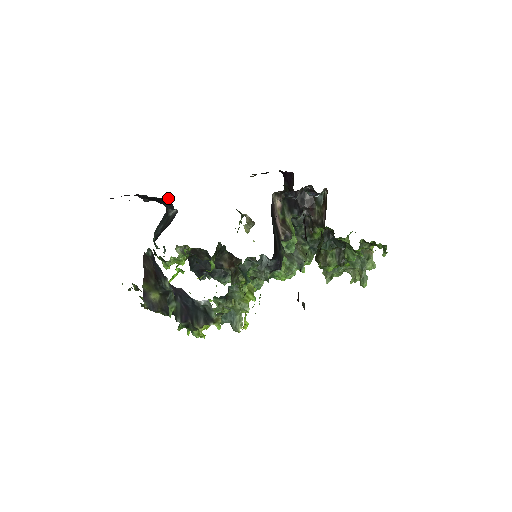
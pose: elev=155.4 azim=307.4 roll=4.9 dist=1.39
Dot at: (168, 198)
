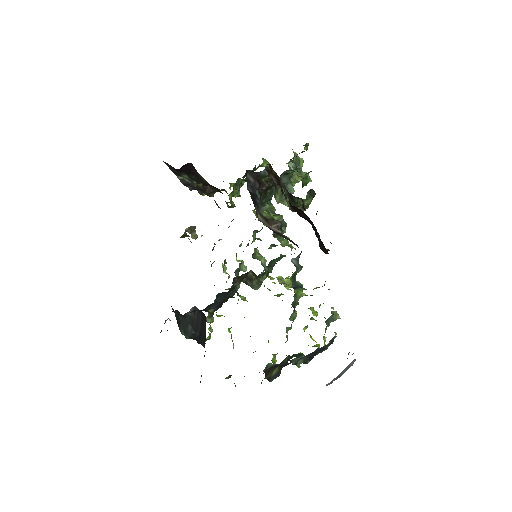
Dot at: occluded
